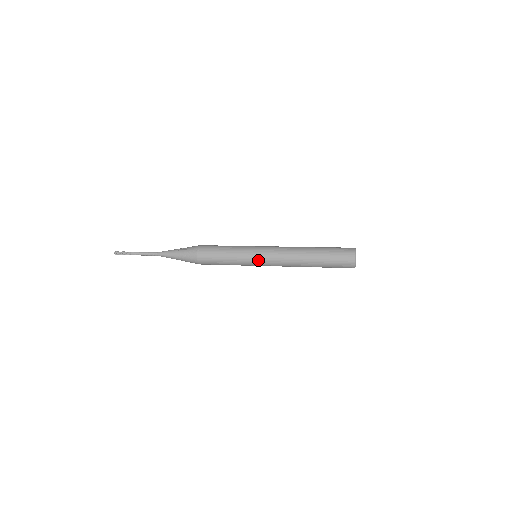
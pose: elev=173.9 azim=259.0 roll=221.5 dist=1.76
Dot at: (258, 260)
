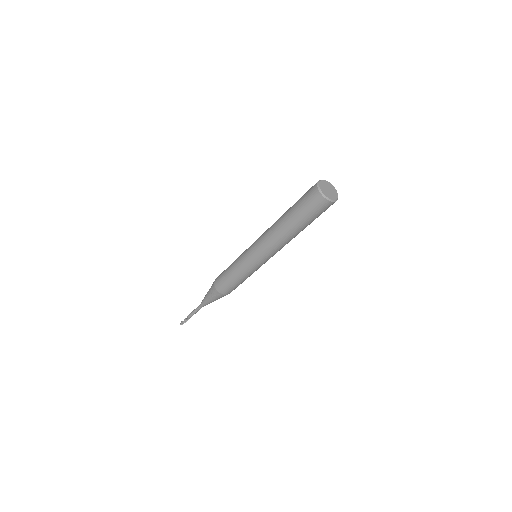
Dot at: (253, 259)
